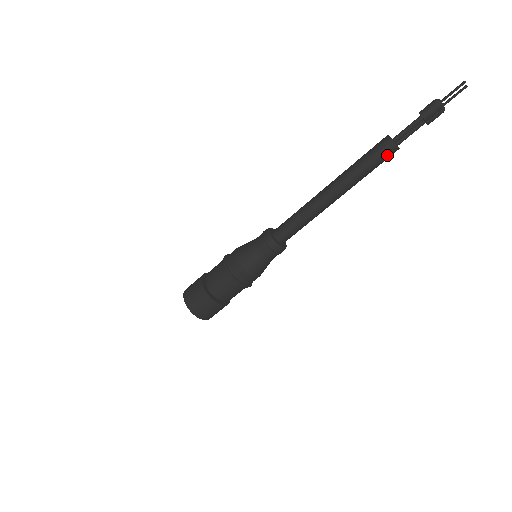
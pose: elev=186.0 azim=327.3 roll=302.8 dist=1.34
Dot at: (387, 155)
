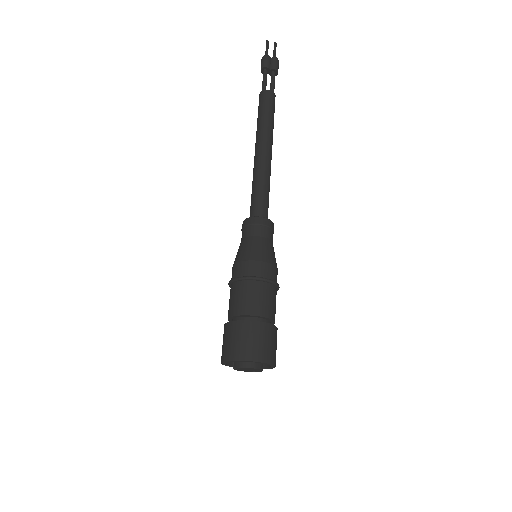
Dot at: (266, 99)
